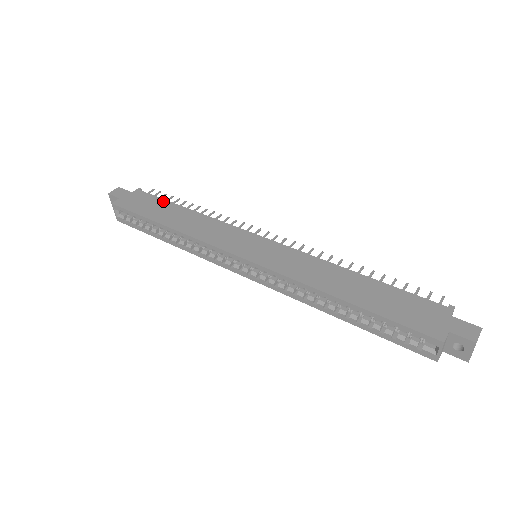
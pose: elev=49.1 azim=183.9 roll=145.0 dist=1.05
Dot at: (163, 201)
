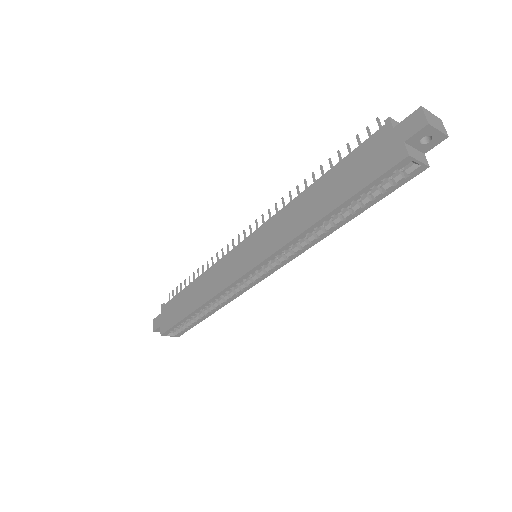
Dot at: (179, 296)
